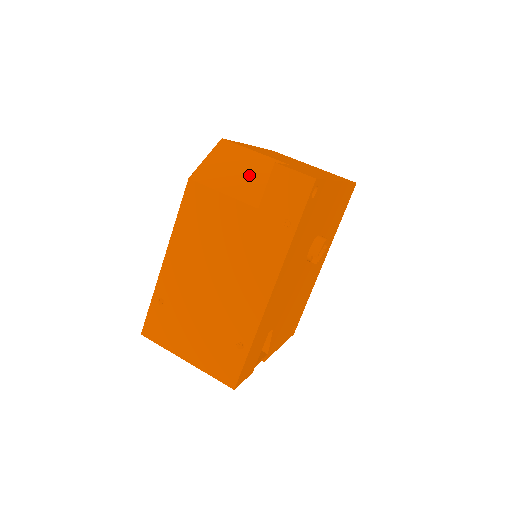
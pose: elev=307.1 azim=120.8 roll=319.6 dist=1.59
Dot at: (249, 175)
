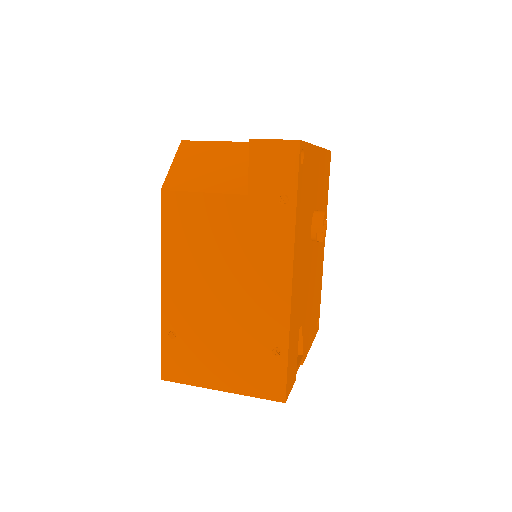
Dot at: (224, 166)
